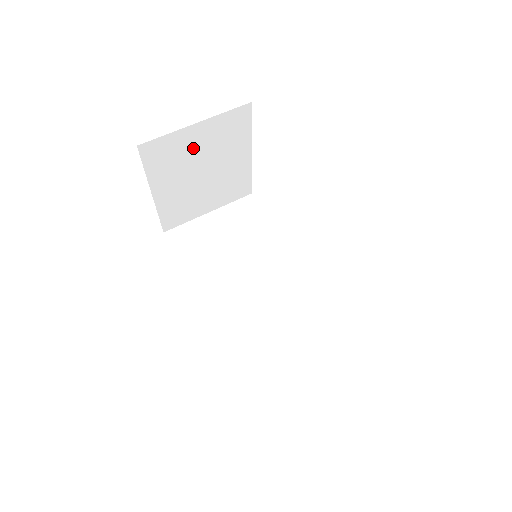
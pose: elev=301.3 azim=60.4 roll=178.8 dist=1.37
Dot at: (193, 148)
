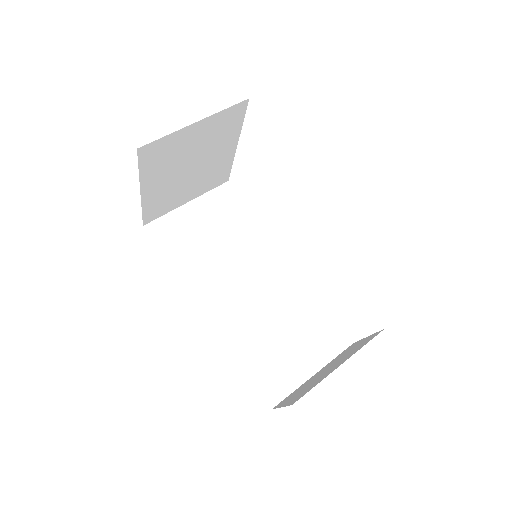
Dot at: (188, 145)
